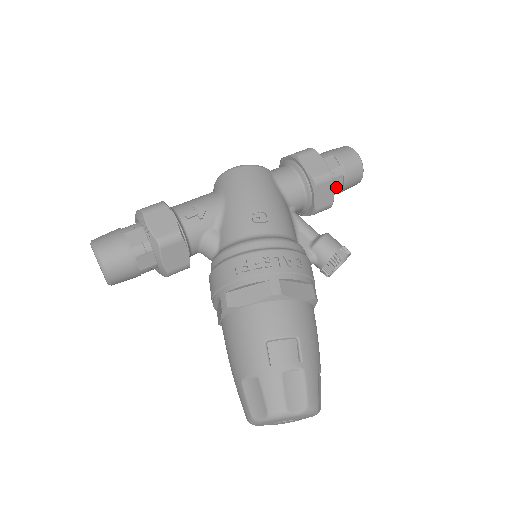
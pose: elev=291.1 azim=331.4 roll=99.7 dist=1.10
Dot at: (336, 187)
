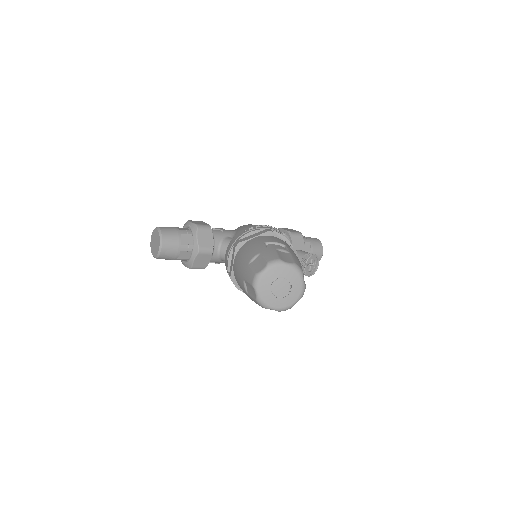
Dot at: (306, 249)
